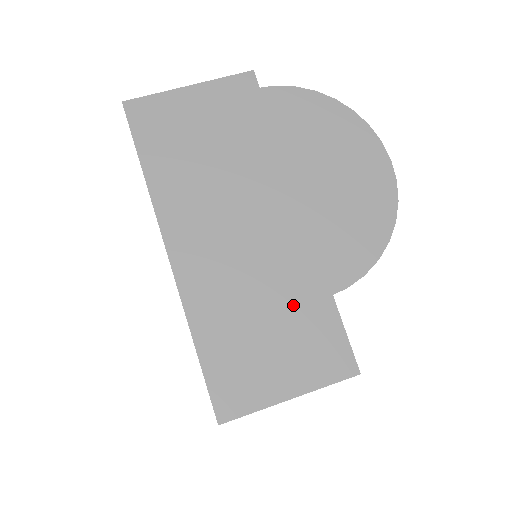
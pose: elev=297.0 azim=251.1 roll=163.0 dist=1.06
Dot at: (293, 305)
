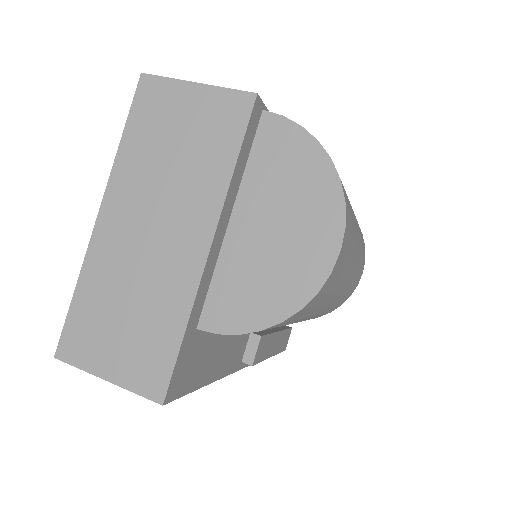
Dot at: (152, 315)
